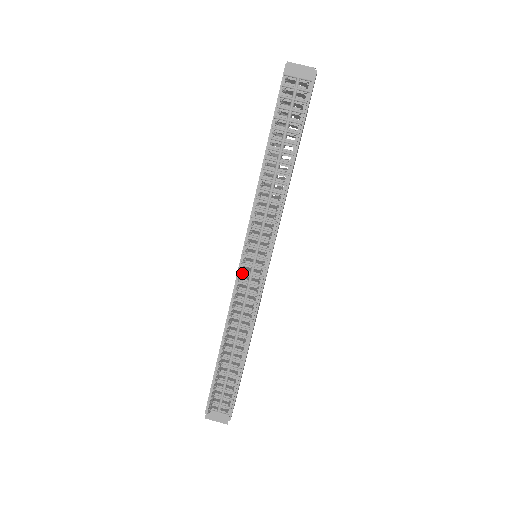
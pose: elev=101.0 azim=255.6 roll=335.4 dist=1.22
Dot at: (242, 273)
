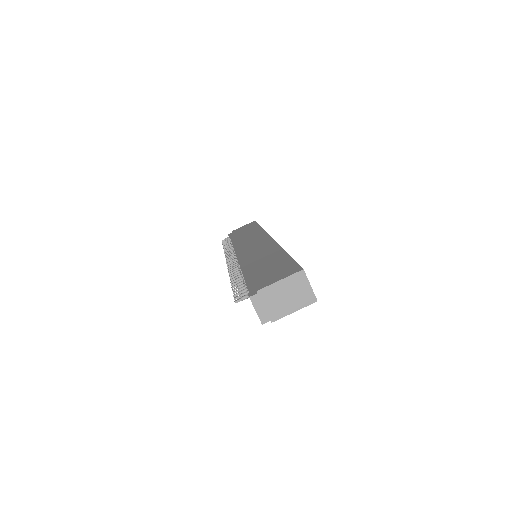
Dot at: occluded
